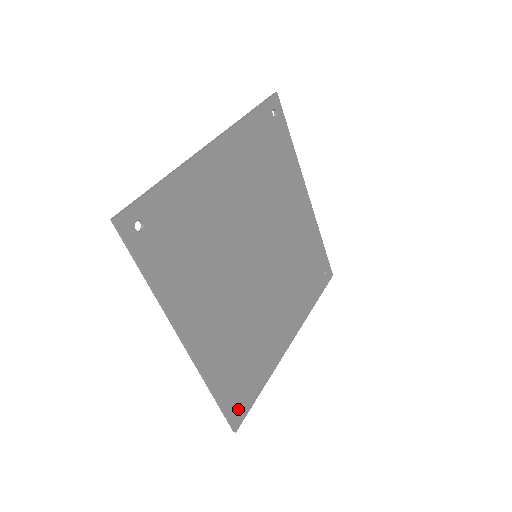
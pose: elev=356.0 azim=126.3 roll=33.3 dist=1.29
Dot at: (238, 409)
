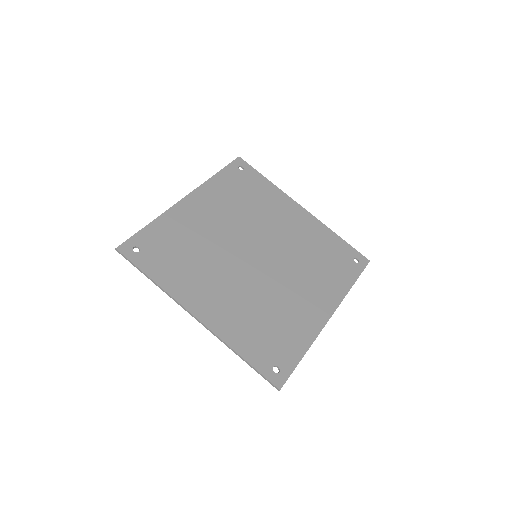
Dot at: (278, 372)
